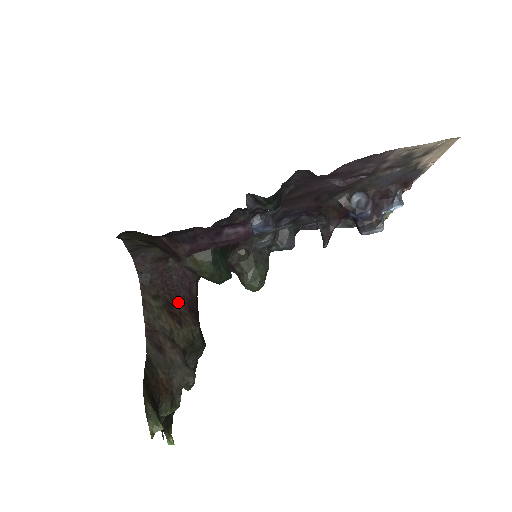
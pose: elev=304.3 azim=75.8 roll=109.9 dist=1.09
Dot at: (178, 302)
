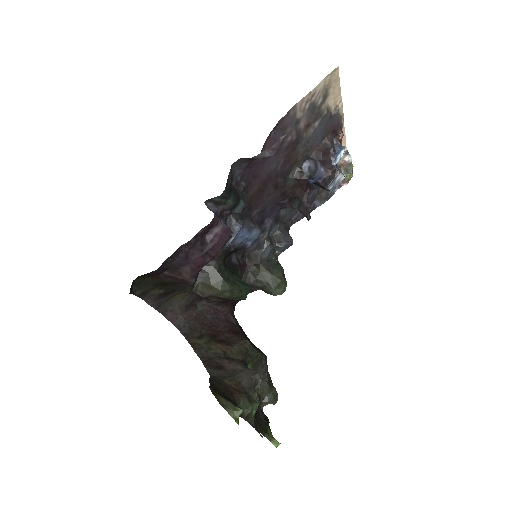
Dot at: (221, 332)
